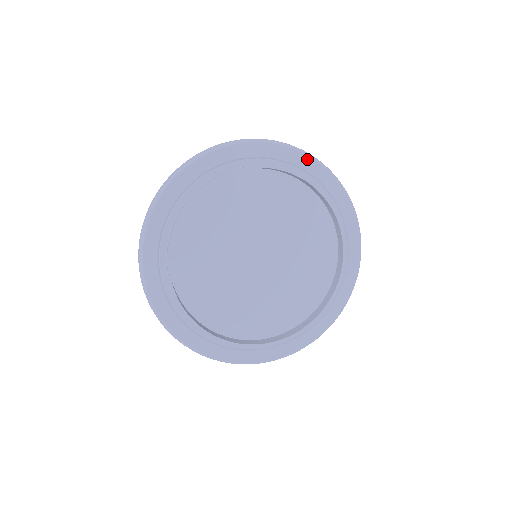
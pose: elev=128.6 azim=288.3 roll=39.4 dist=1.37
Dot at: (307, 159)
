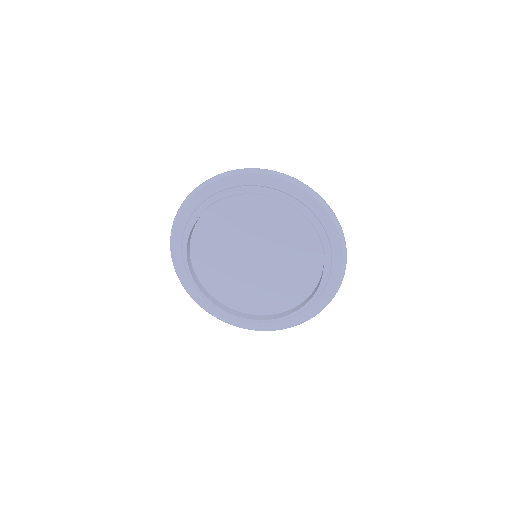
Dot at: (314, 202)
